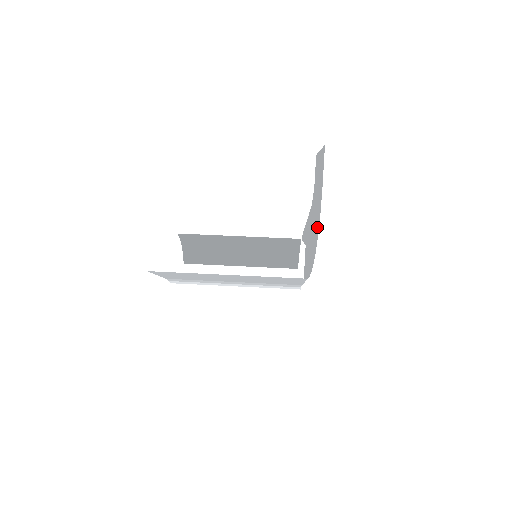
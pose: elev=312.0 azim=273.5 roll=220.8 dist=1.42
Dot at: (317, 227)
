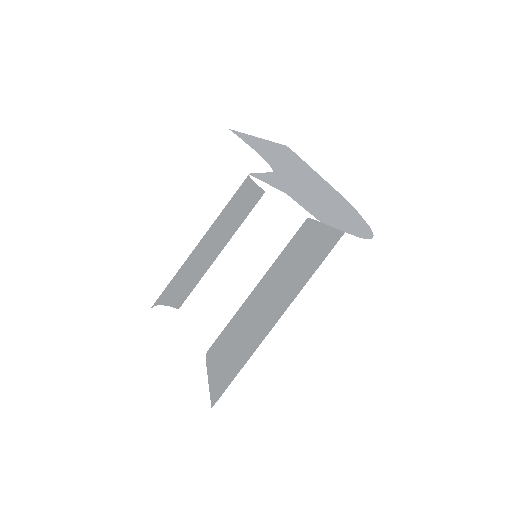
Dot at: (353, 217)
